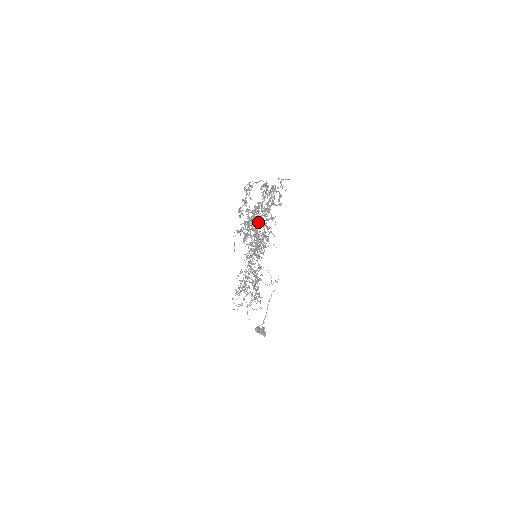
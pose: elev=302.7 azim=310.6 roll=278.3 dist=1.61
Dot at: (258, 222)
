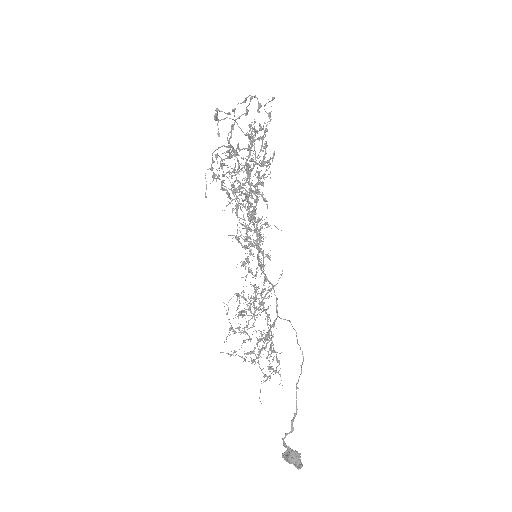
Dot at: (255, 201)
